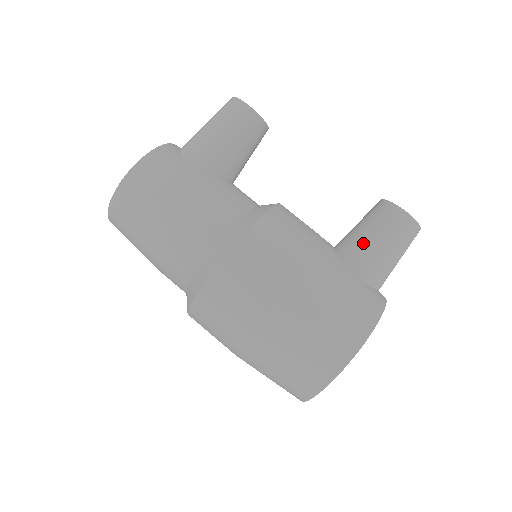
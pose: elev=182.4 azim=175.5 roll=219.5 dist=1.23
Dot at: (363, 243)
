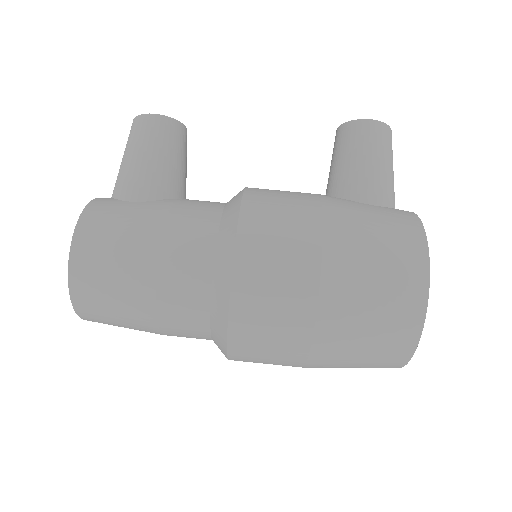
Dot at: (352, 172)
